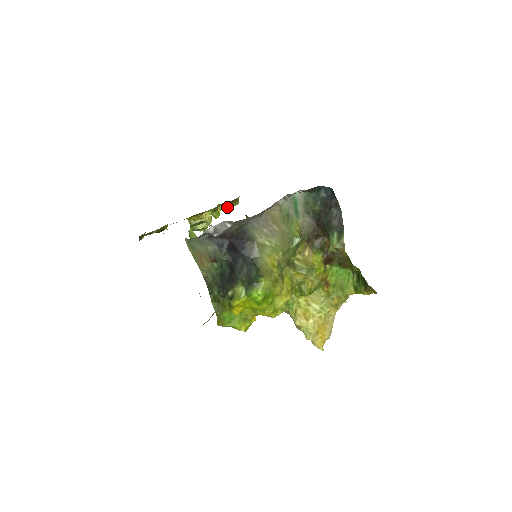
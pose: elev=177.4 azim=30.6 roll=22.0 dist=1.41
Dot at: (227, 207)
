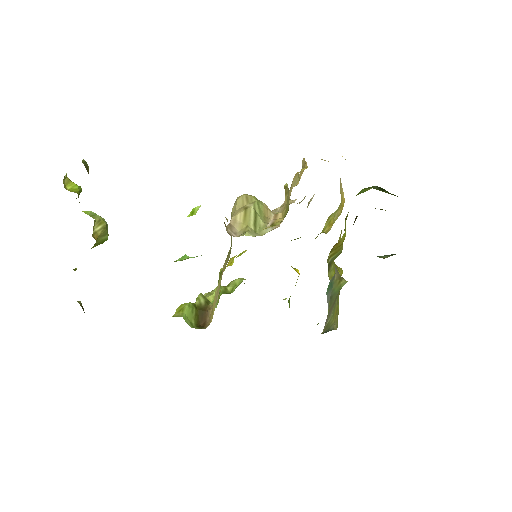
Dot at: occluded
